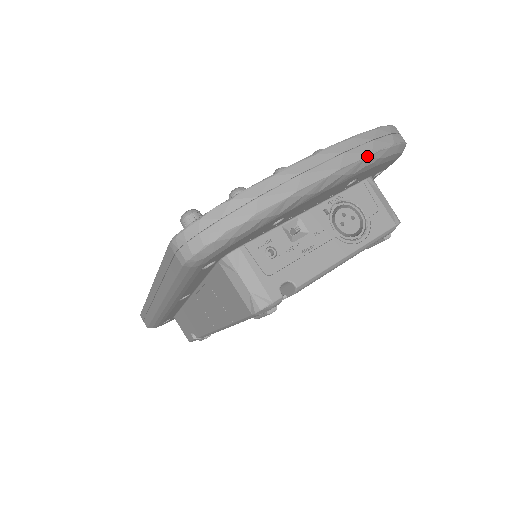
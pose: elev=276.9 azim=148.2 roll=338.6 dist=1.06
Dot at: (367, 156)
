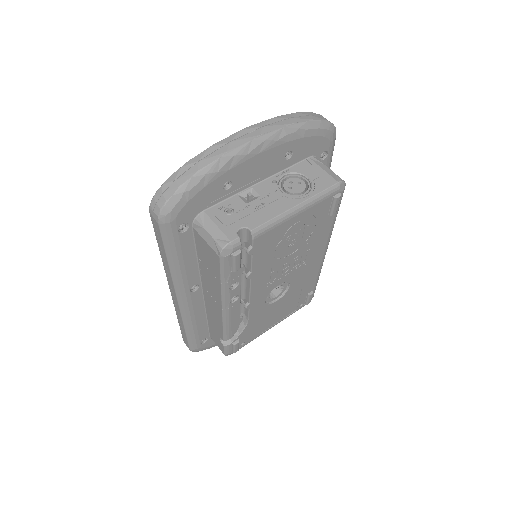
Dot at: (284, 126)
